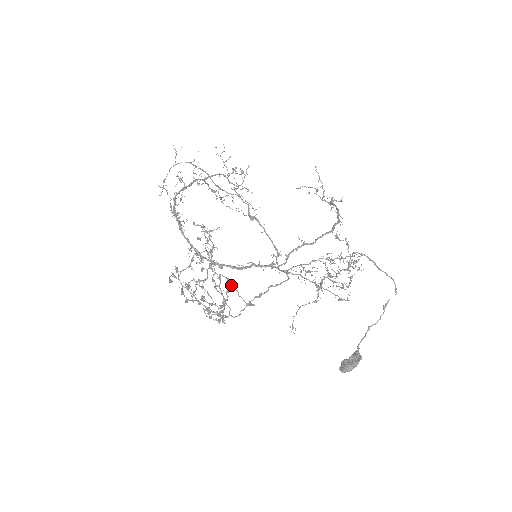
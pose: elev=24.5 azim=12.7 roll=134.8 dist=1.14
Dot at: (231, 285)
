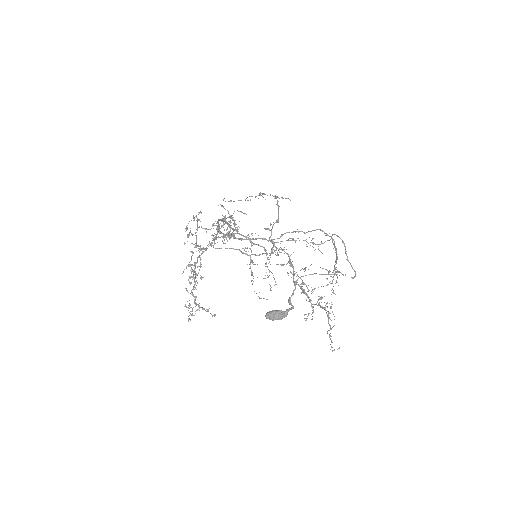
Dot at: (213, 315)
